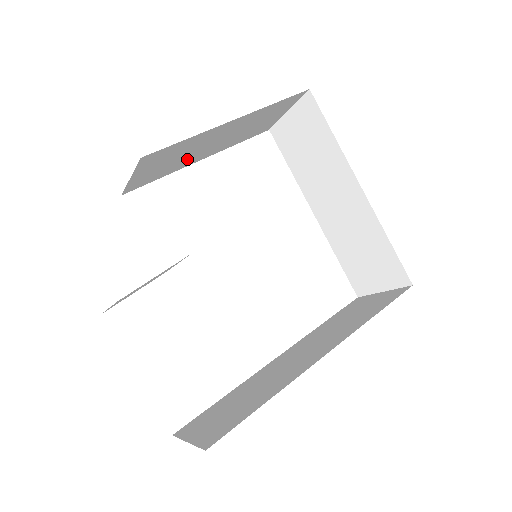
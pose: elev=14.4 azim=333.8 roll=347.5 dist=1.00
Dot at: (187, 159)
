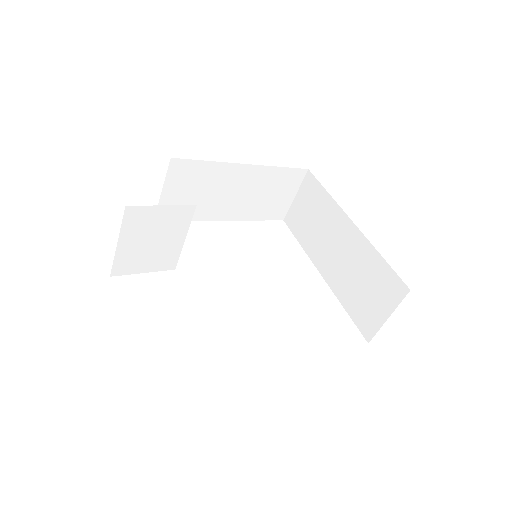
Dot at: (210, 205)
